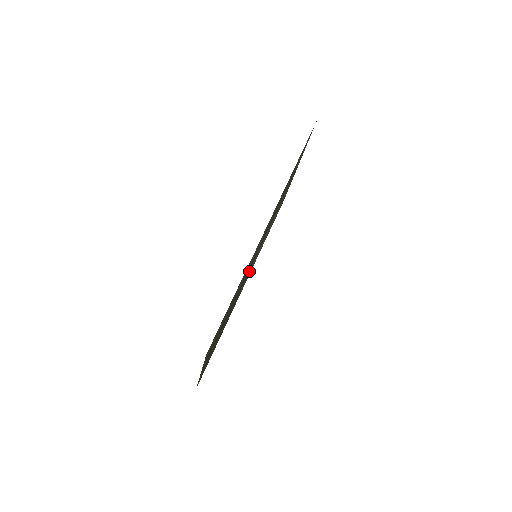
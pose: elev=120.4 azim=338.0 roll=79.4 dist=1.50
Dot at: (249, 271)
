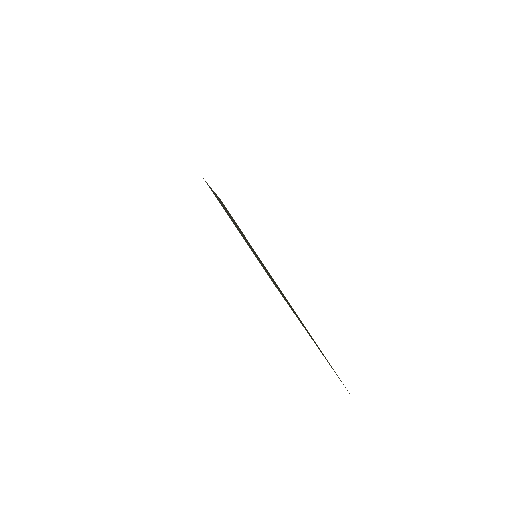
Dot at: occluded
